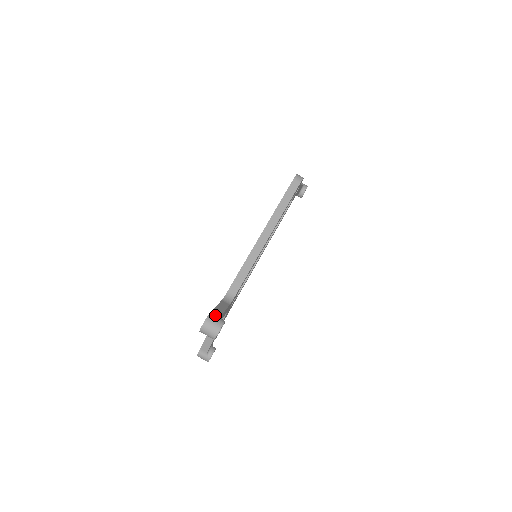
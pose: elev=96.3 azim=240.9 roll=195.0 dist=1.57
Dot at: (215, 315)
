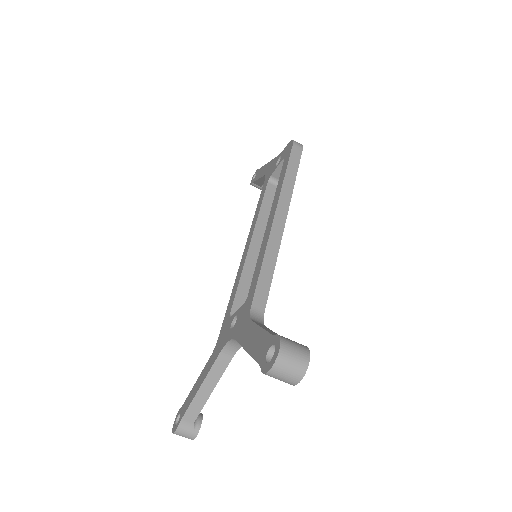
Dot at: occluded
